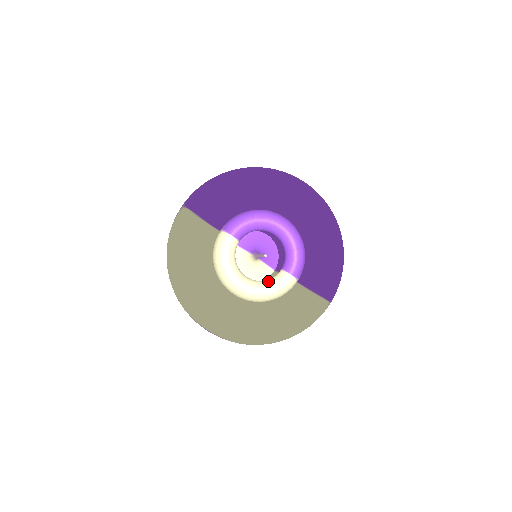
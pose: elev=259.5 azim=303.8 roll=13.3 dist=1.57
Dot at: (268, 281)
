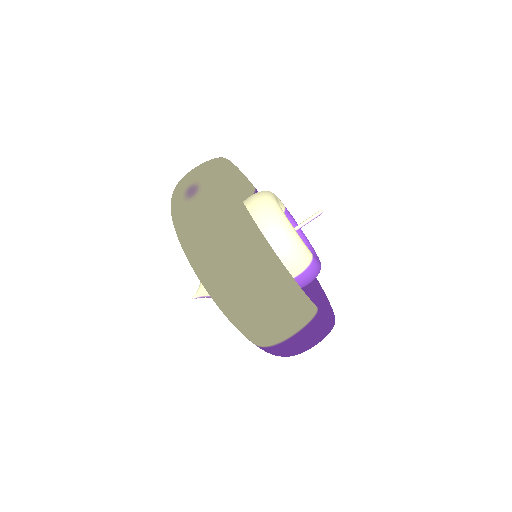
Dot at: occluded
